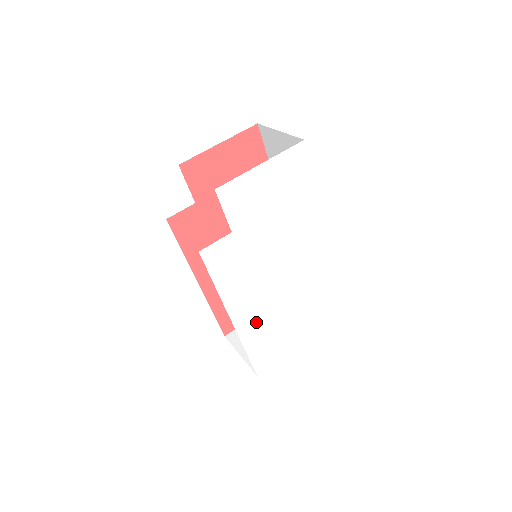
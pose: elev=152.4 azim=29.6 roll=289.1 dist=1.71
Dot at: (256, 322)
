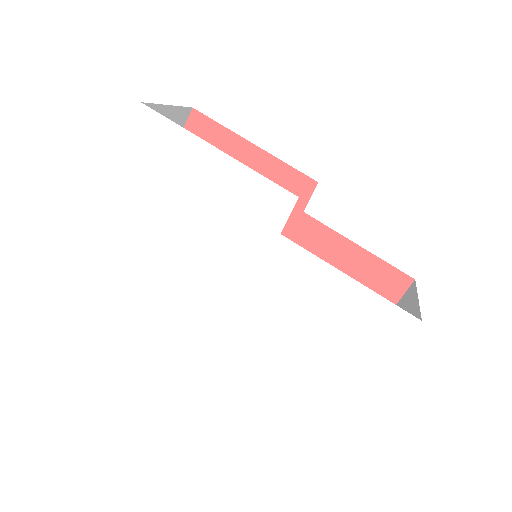
Dot at: (263, 345)
